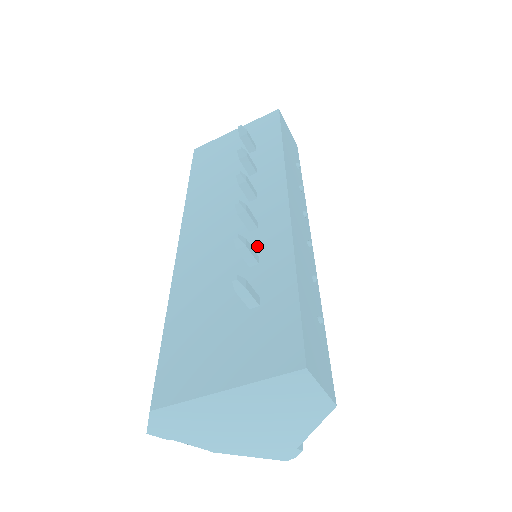
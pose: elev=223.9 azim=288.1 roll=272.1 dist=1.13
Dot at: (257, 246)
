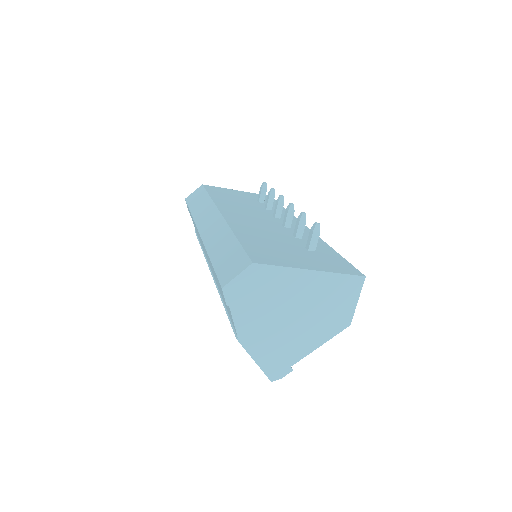
Dot at: occluded
